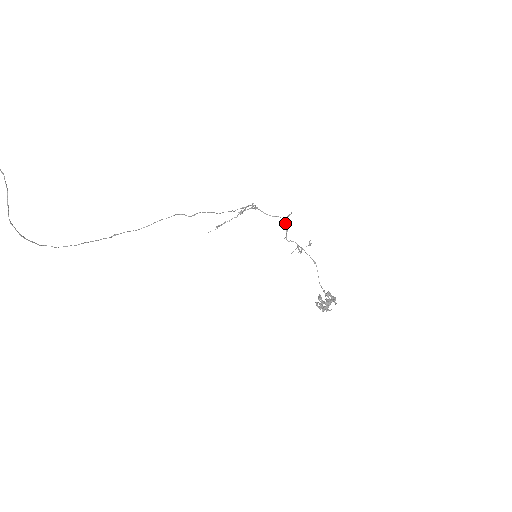
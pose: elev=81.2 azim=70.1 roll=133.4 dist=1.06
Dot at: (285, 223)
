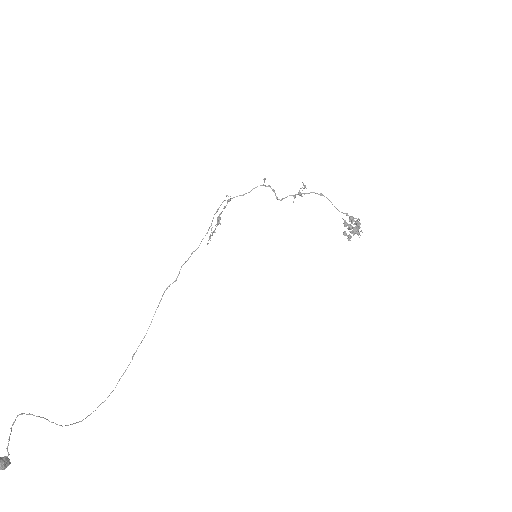
Dot at: (267, 186)
